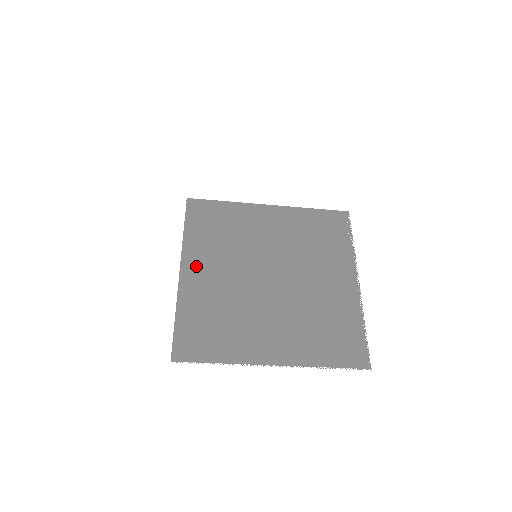
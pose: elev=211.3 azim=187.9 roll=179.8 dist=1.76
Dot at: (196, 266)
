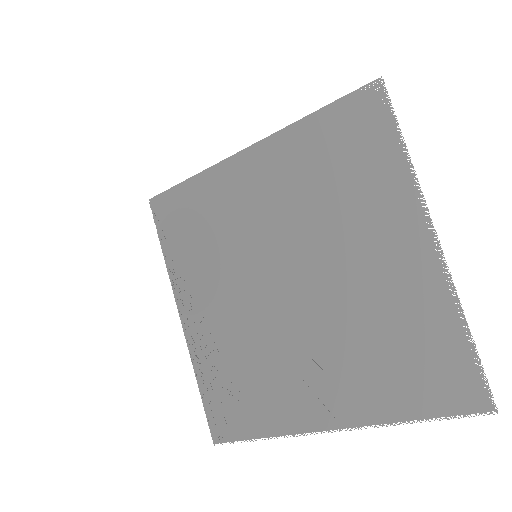
Dot at: (193, 304)
